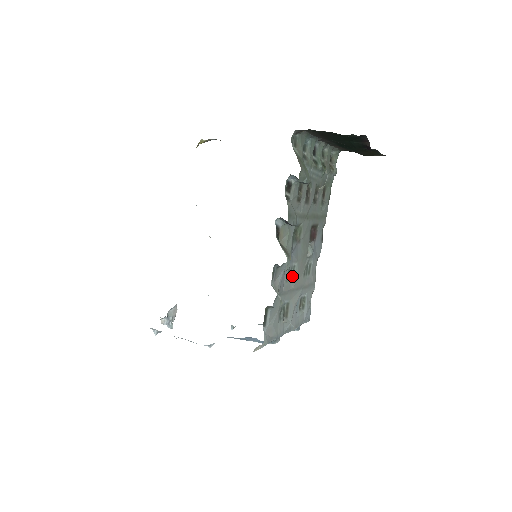
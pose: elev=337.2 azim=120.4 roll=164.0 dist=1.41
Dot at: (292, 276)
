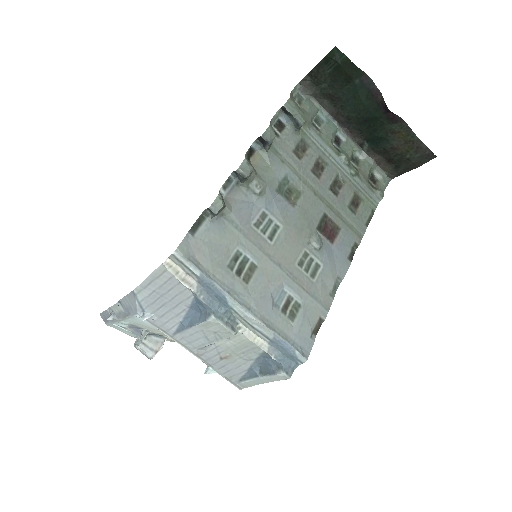
Dot at: (270, 235)
